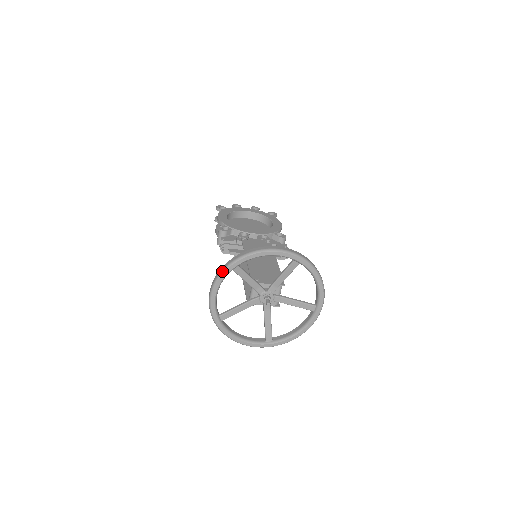
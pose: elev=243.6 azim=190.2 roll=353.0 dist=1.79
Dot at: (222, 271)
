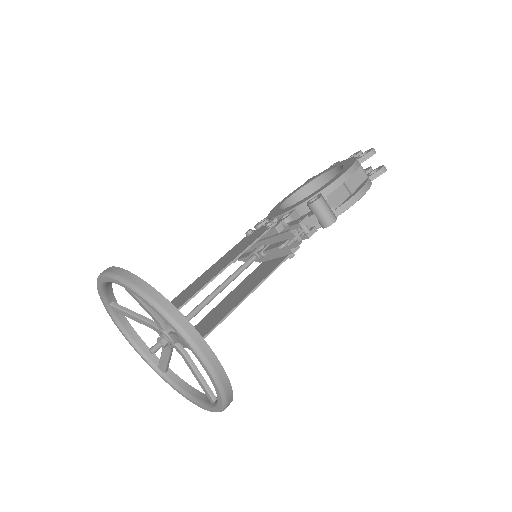
Dot at: occluded
